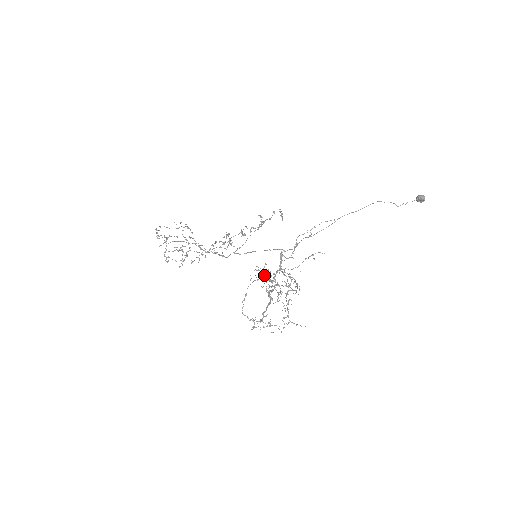
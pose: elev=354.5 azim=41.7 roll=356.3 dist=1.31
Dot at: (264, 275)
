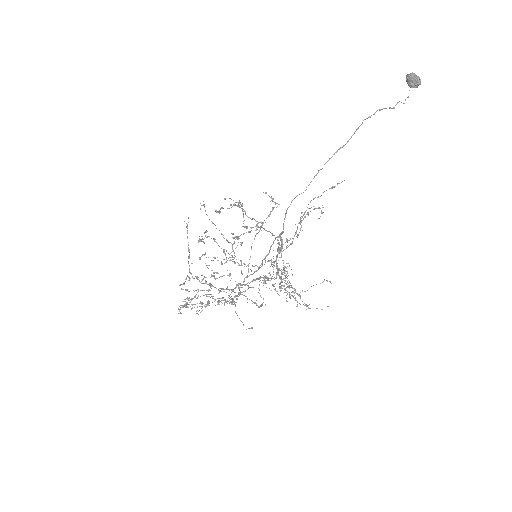
Dot at: occluded
